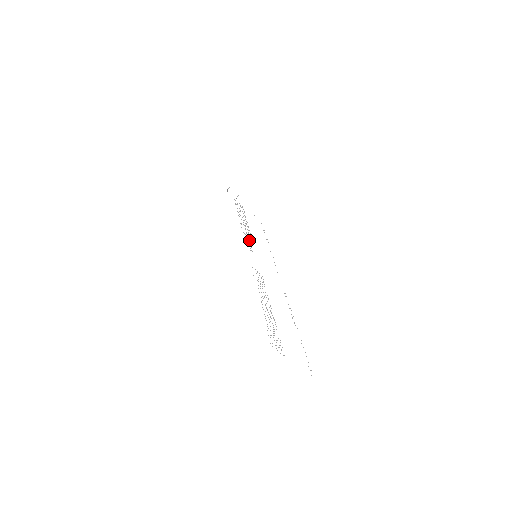
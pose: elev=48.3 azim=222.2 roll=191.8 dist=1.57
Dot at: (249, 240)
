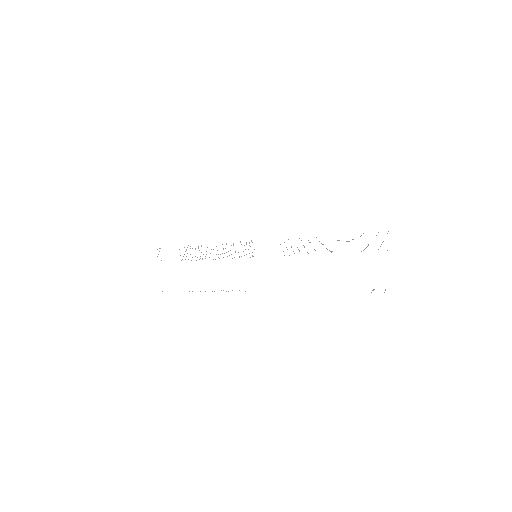
Dot at: occluded
